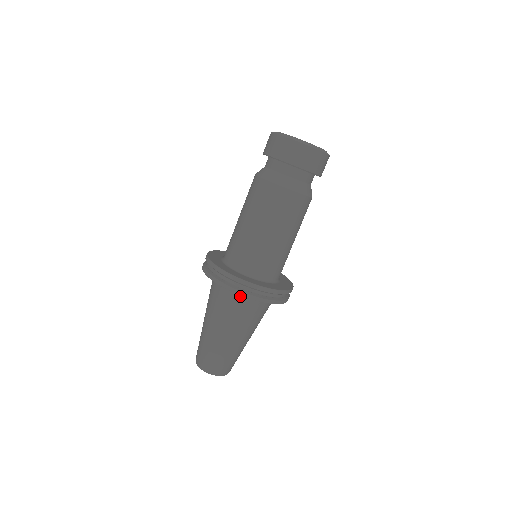
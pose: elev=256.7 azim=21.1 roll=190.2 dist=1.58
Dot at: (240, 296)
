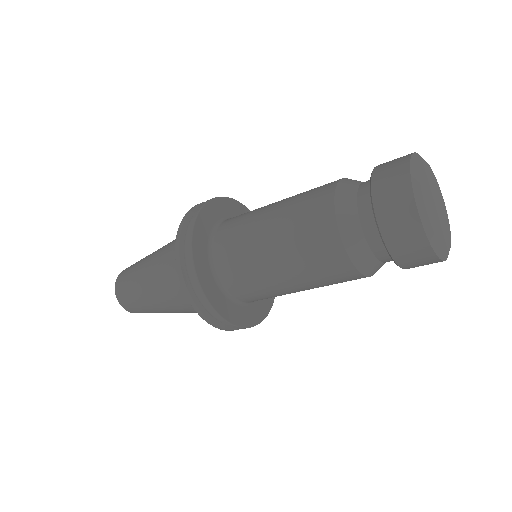
Dot at: occluded
